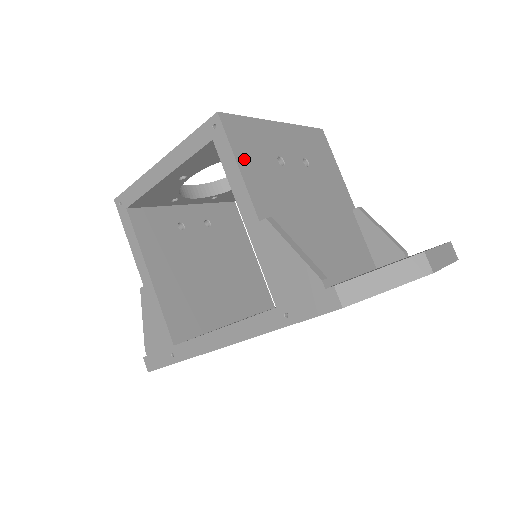
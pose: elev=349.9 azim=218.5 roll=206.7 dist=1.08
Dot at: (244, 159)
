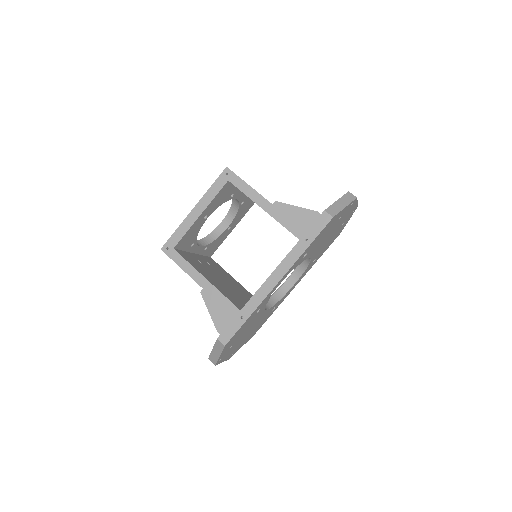
Dot at: occluded
